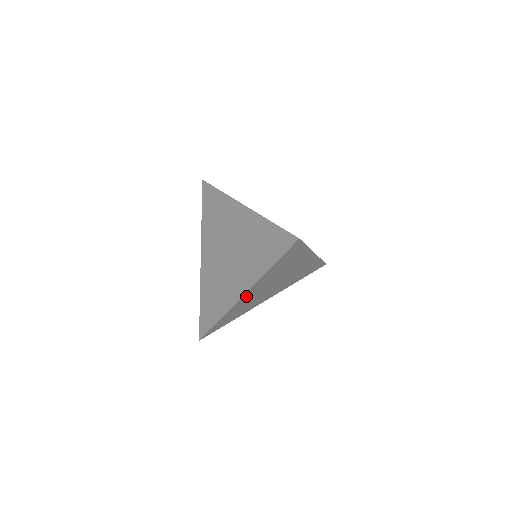
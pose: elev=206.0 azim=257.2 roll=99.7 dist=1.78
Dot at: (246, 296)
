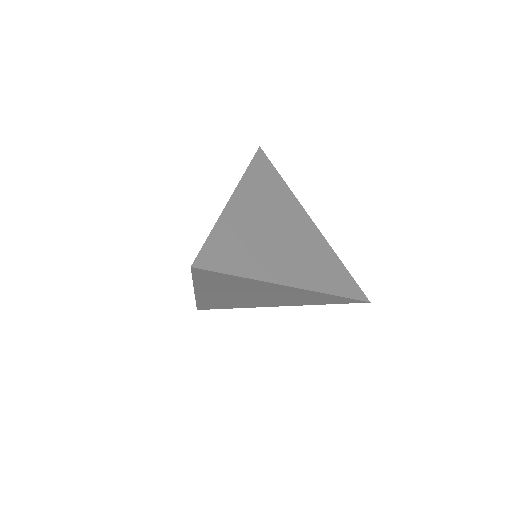
Dot at: (206, 294)
